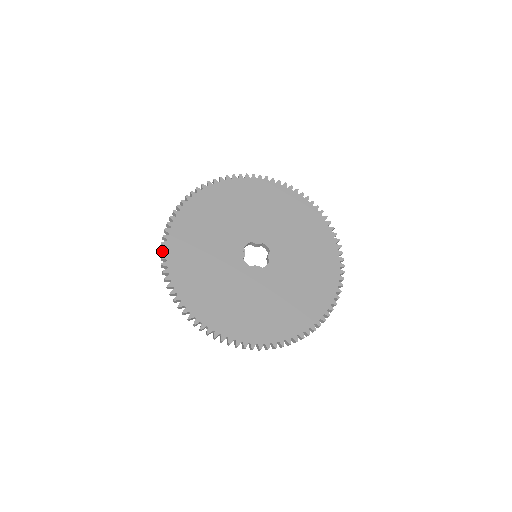
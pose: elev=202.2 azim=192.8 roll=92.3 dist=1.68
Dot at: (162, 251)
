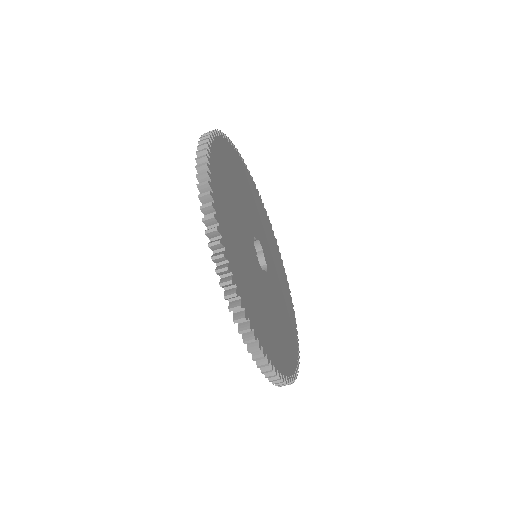
Dot at: (221, 244)
